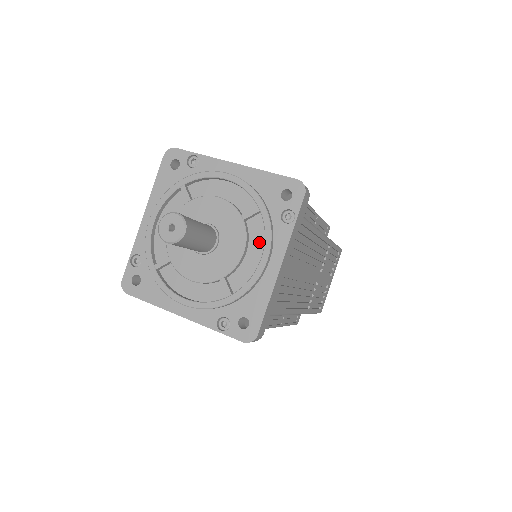
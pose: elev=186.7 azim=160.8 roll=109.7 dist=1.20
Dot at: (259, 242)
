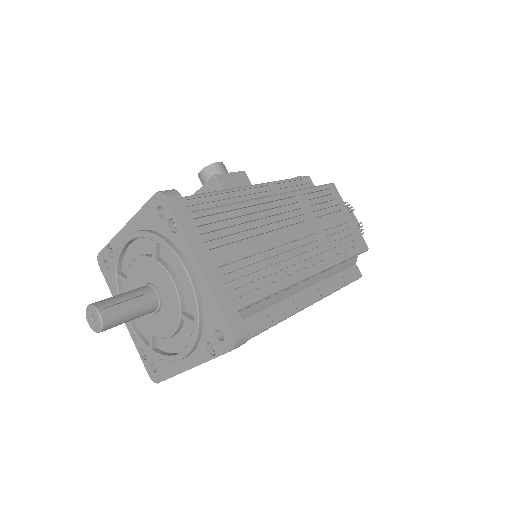
Dot at: (186, 339)
